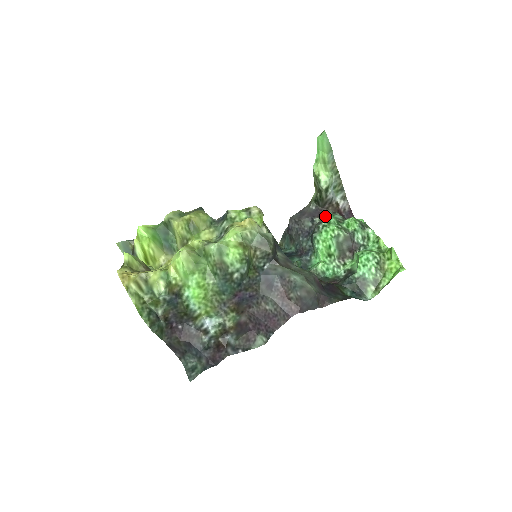
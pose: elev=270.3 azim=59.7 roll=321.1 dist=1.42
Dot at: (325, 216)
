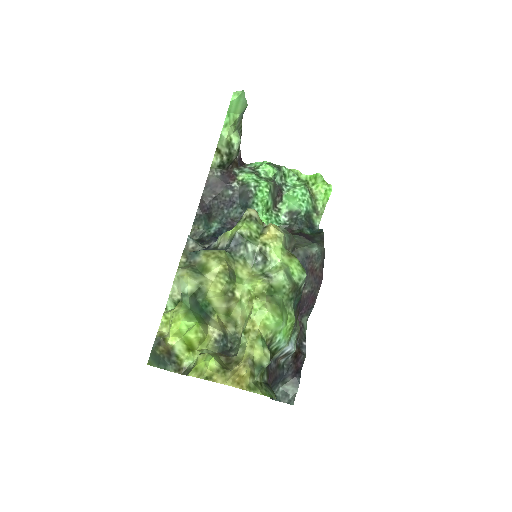
Dot at: (236, 176)
